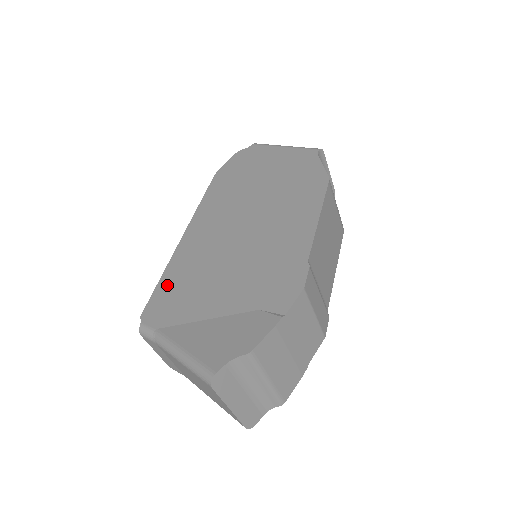
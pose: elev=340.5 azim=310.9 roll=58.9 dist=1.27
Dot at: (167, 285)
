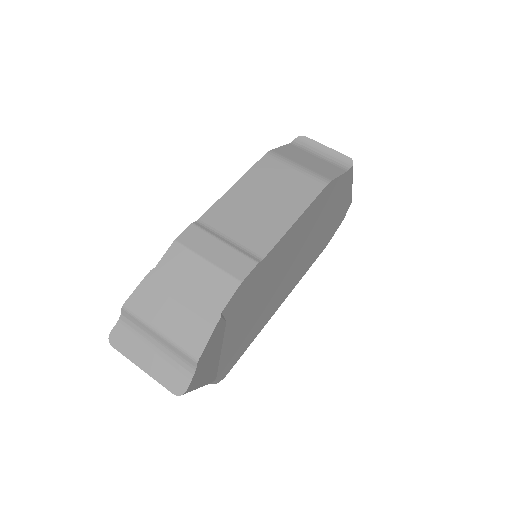
Dot at: occluded
